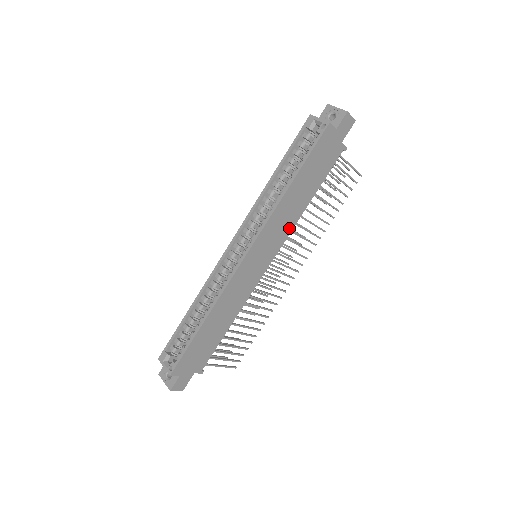
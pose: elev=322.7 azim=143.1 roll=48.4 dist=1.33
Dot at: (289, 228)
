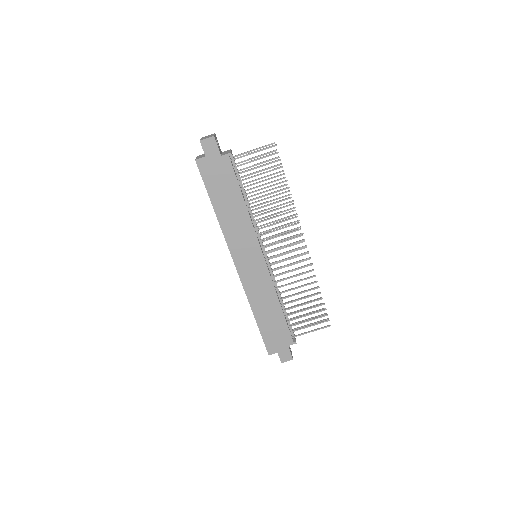
Dot at: (250, 229)
